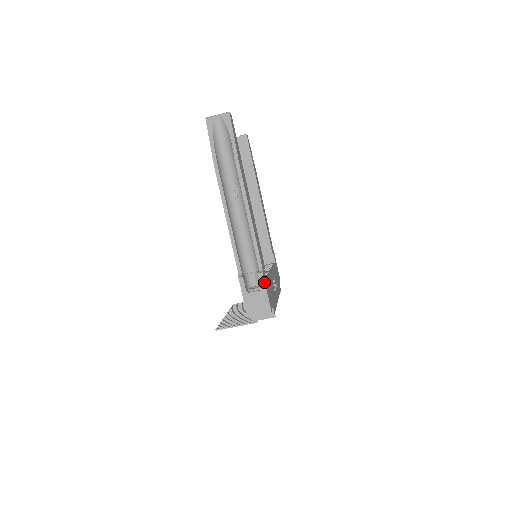
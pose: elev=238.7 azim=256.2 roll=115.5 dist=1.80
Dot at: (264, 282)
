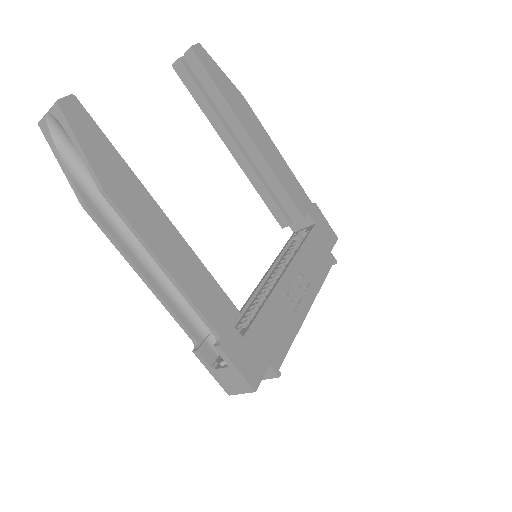
Dot at: (226, 357)
